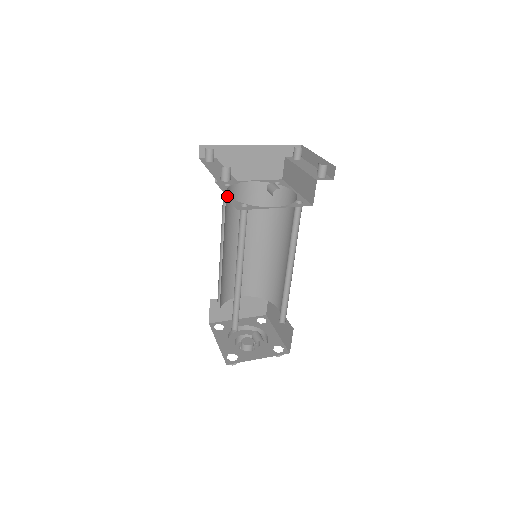
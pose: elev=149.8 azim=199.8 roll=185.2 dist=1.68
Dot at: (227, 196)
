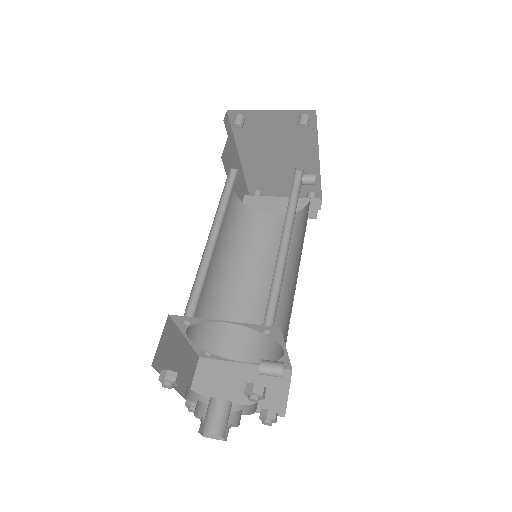
Dot at: occluded
